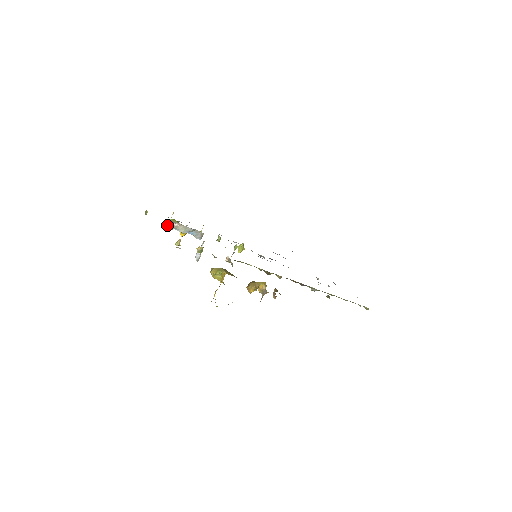
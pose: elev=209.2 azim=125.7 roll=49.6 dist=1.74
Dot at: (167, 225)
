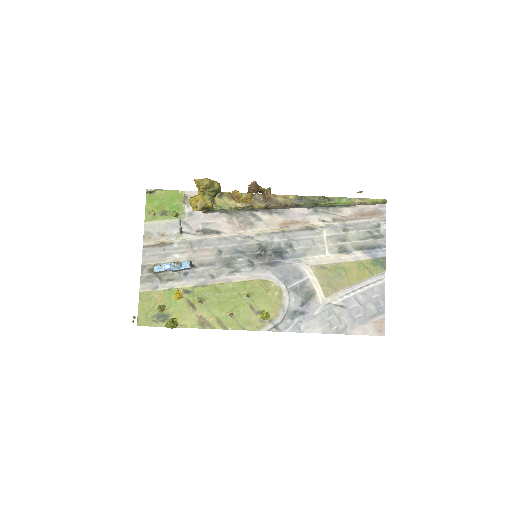
Dot at: (159, 307)
